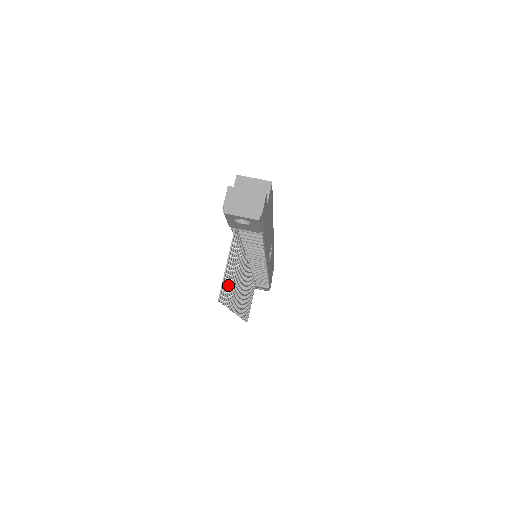
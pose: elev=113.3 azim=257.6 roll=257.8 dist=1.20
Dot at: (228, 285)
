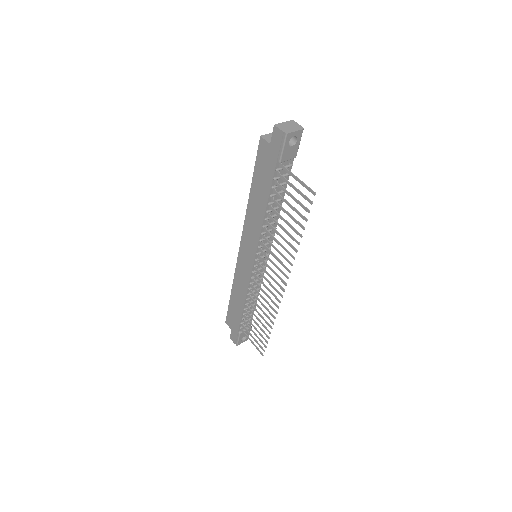
Dot at: (297, 211)
